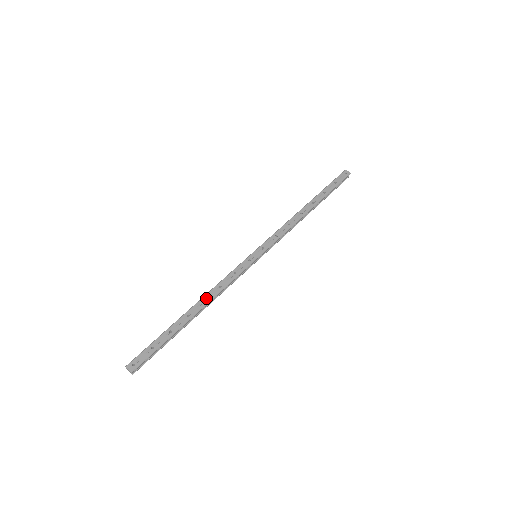
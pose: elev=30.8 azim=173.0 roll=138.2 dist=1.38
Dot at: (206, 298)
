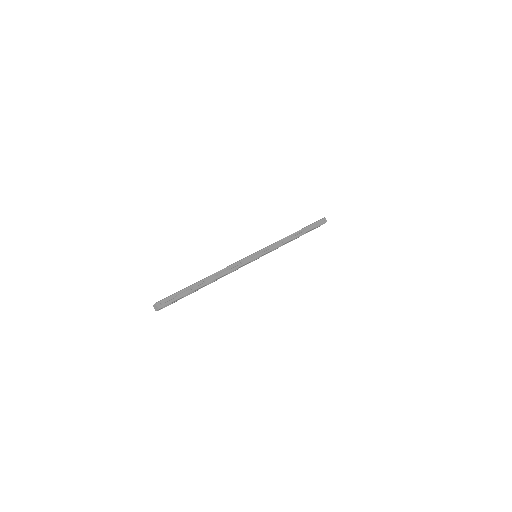
Dot at: (219, 273)
